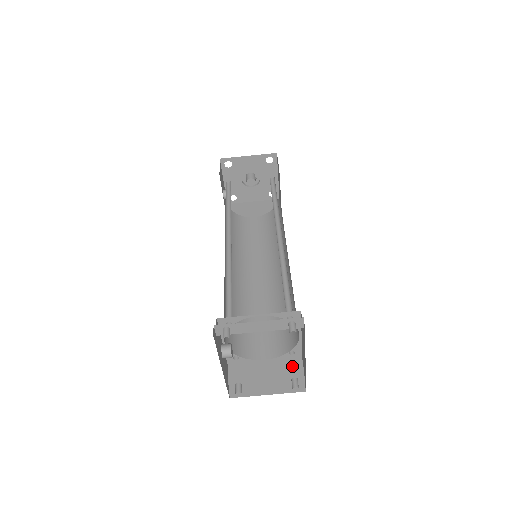
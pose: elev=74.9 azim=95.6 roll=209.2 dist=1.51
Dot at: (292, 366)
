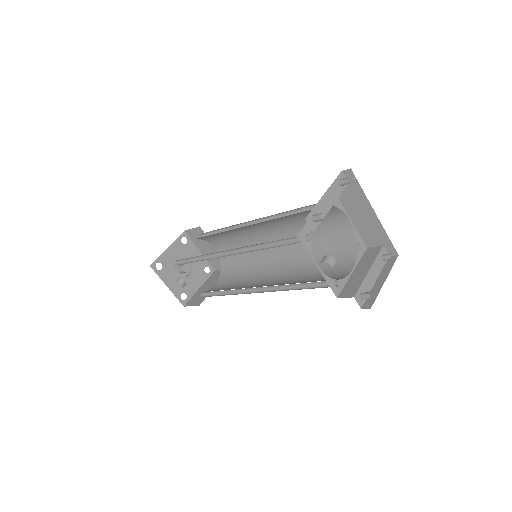
Dot at: (370, 253)
